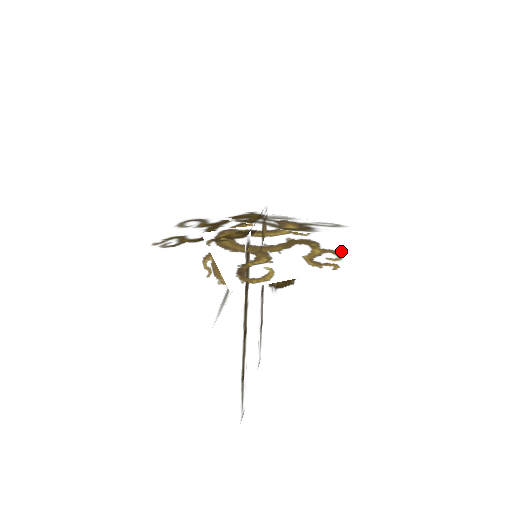
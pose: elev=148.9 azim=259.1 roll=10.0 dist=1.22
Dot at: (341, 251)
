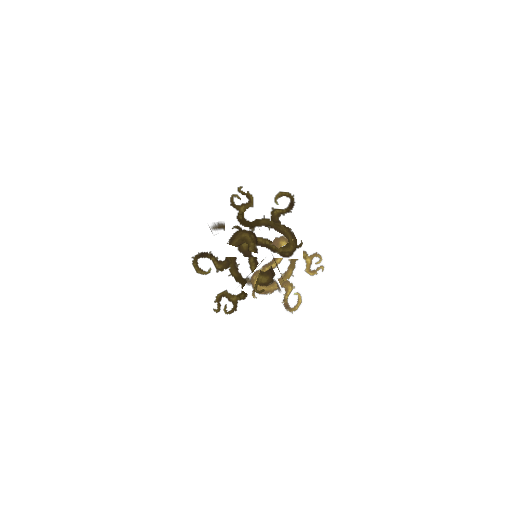
Dot at: (319, 251)
